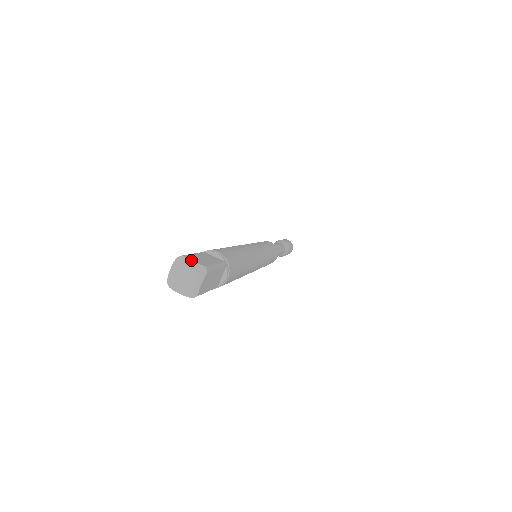
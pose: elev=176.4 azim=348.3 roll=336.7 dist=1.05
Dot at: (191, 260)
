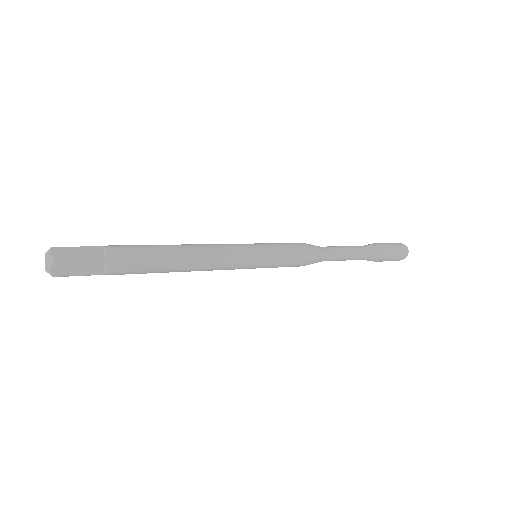
Dot at: (51, 252)
